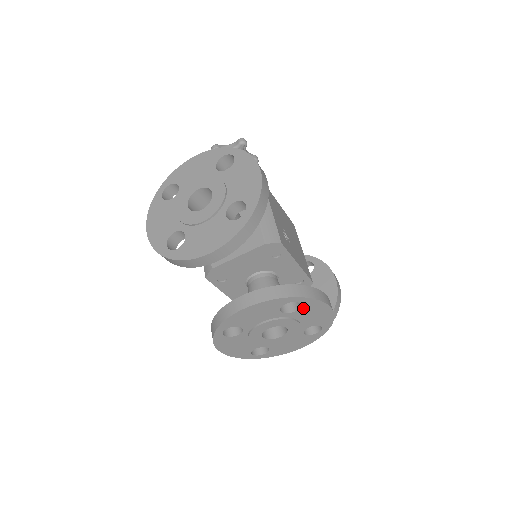
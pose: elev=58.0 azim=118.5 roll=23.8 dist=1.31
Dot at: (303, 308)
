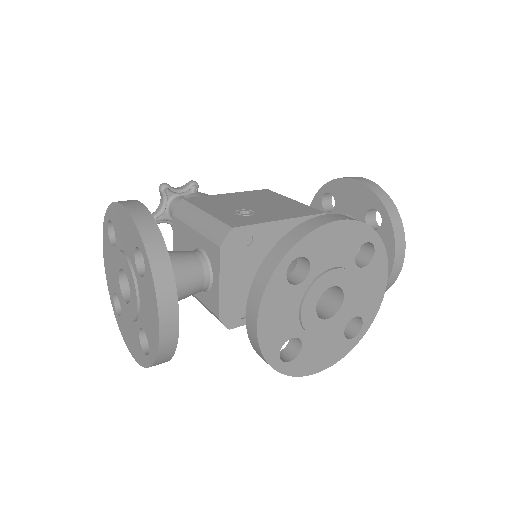
Dot at: (311, 256)
